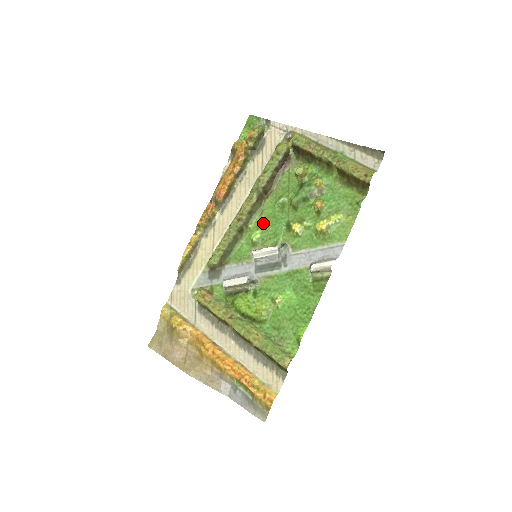
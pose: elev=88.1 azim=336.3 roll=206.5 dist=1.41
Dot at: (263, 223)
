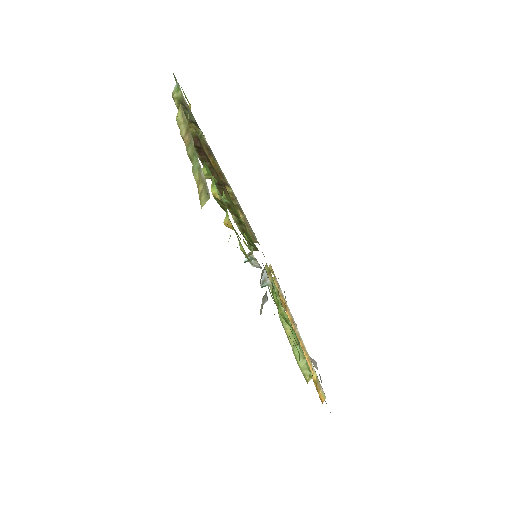
Dot at: occluded
